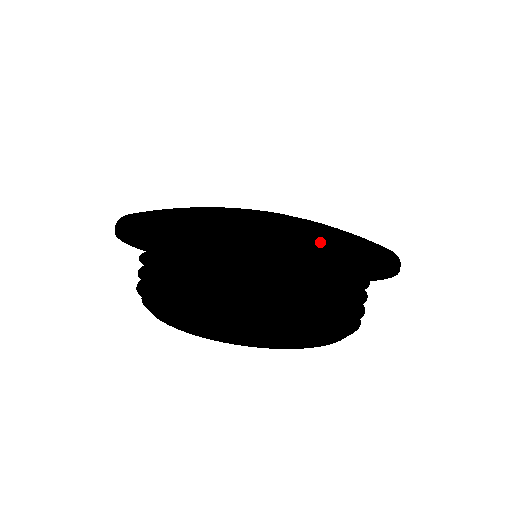
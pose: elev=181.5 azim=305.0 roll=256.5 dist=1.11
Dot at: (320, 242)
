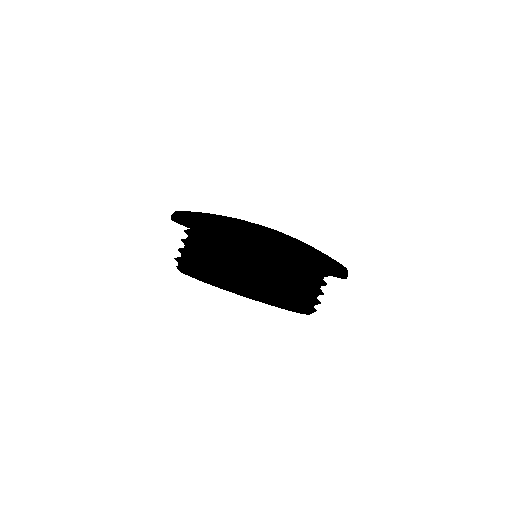
Dot at: (320, 251)
